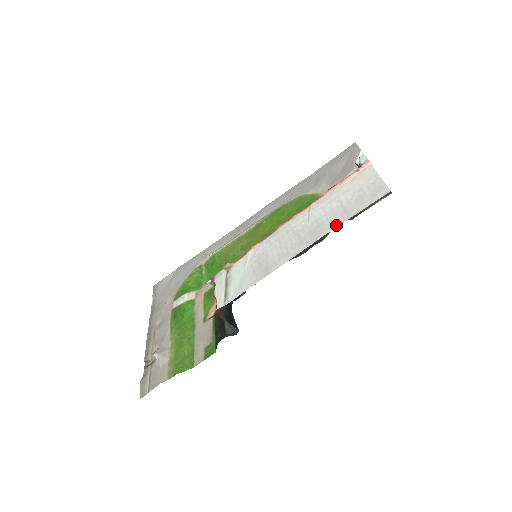
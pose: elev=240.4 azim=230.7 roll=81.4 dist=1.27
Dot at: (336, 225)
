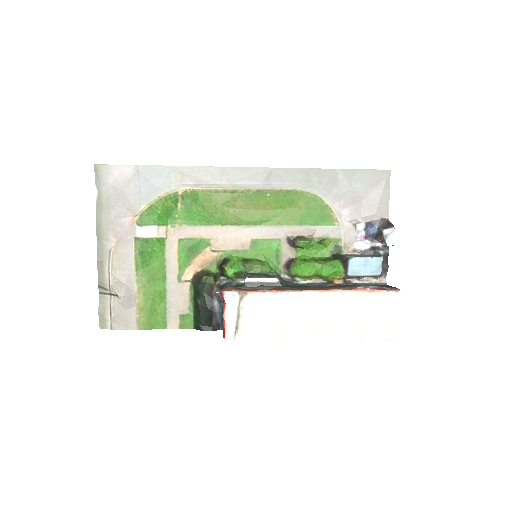
Dot at: (351, 338)
